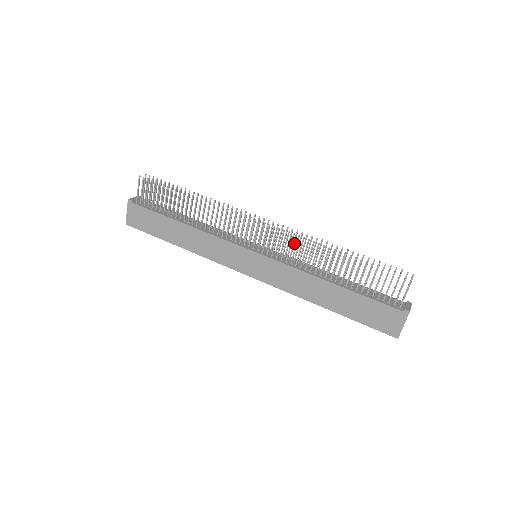
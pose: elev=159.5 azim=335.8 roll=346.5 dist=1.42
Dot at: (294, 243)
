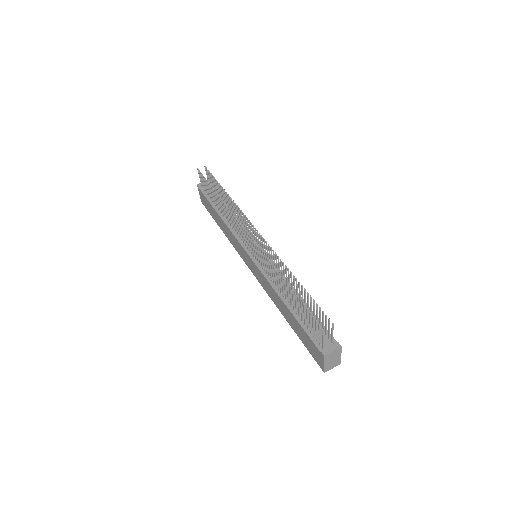
Dot at: (271, 256)
